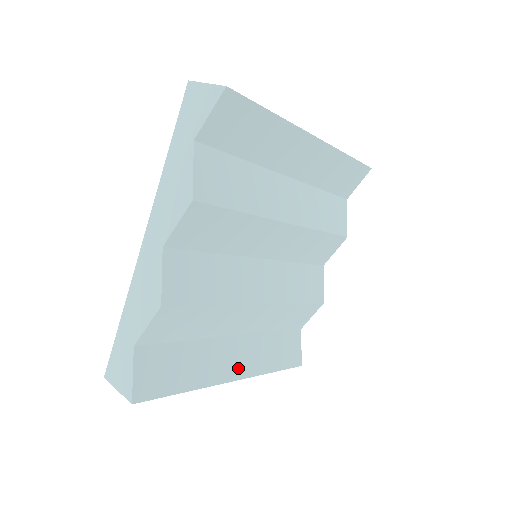
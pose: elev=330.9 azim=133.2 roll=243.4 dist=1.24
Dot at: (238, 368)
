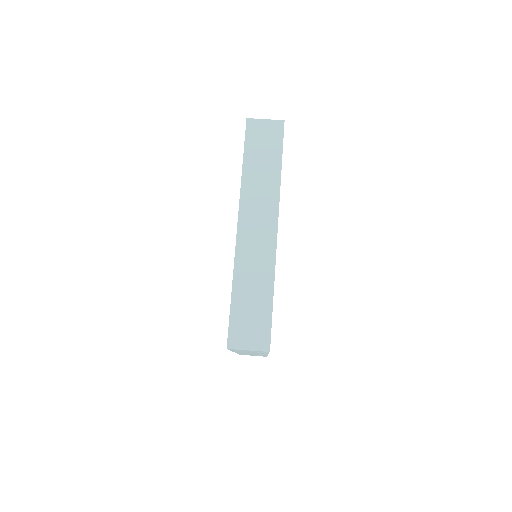
Dot at: occluded
